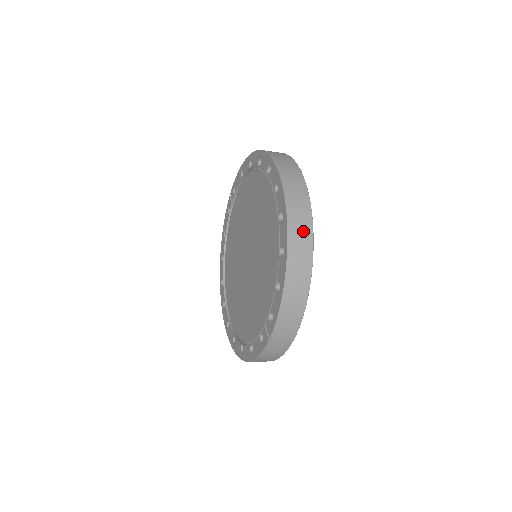
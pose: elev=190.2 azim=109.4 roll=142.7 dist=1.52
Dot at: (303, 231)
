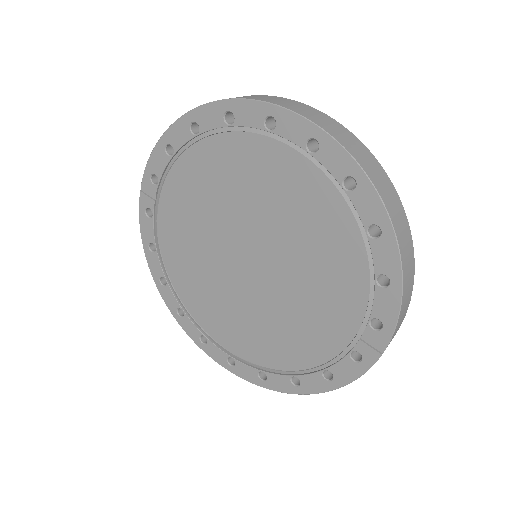
Dot at: (389, 192)
